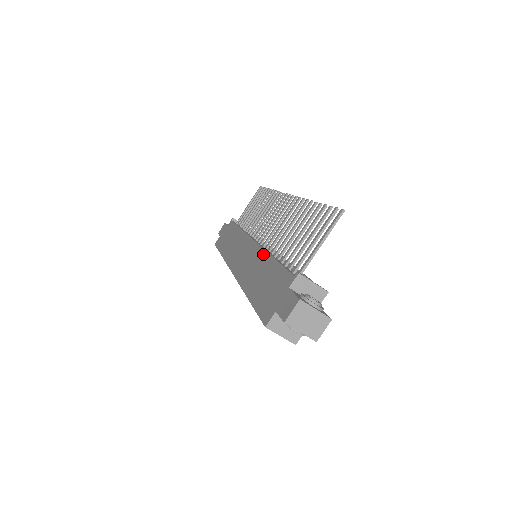
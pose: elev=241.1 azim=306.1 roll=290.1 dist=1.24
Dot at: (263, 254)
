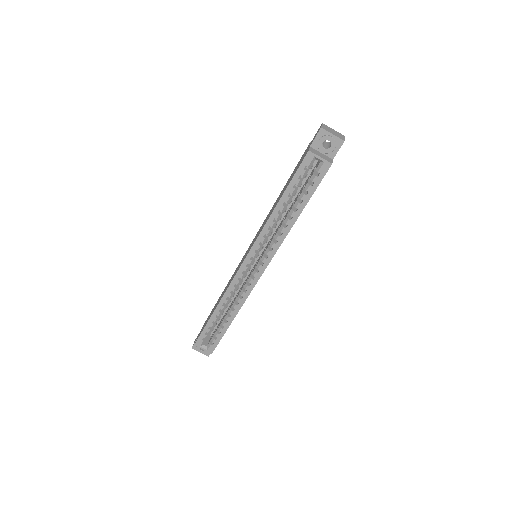
Dot at: occluded
